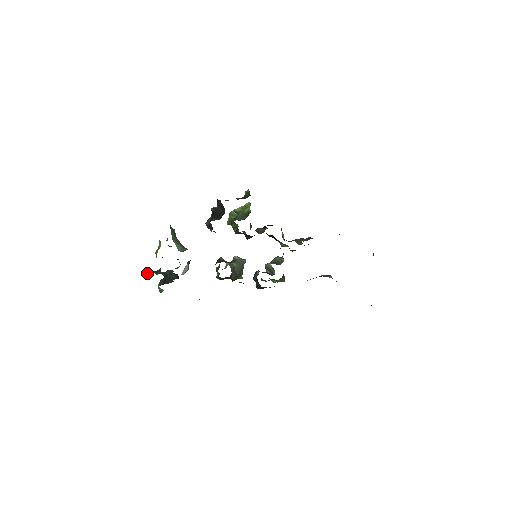
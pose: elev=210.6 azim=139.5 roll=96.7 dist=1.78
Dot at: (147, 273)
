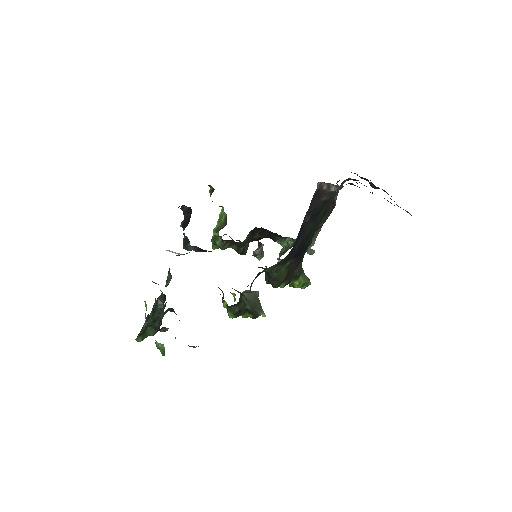
Dot at: (140, 340)
